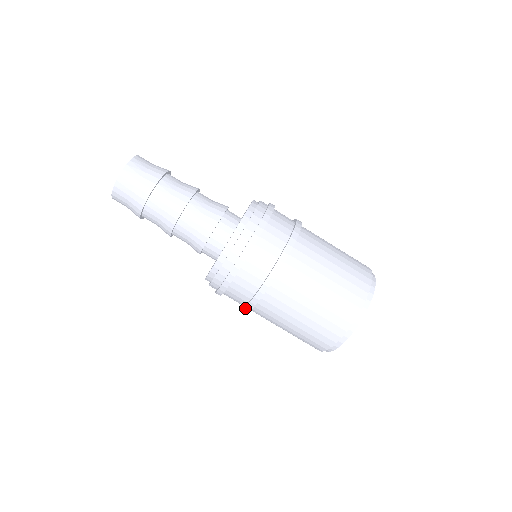
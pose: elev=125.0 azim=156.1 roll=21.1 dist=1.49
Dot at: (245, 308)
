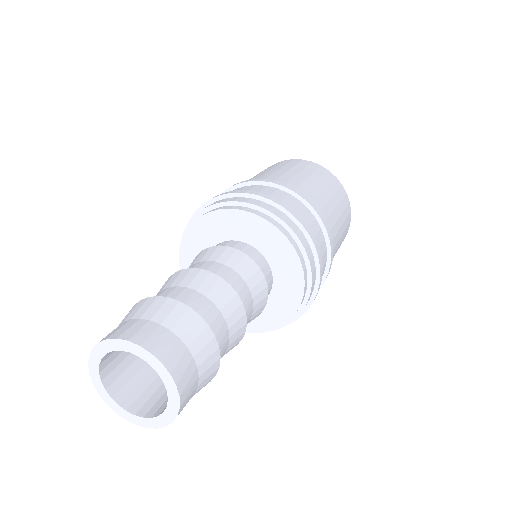
Dot at: occluded
